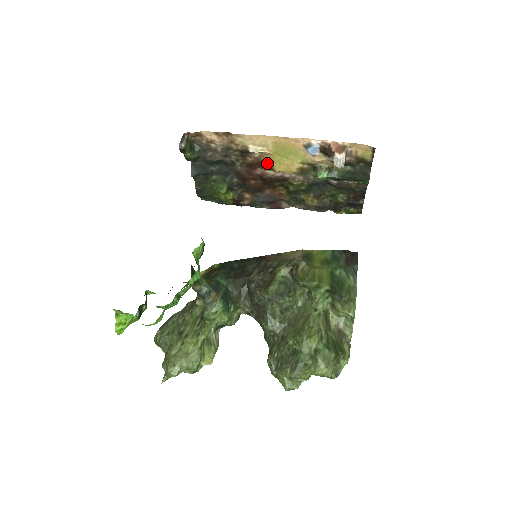
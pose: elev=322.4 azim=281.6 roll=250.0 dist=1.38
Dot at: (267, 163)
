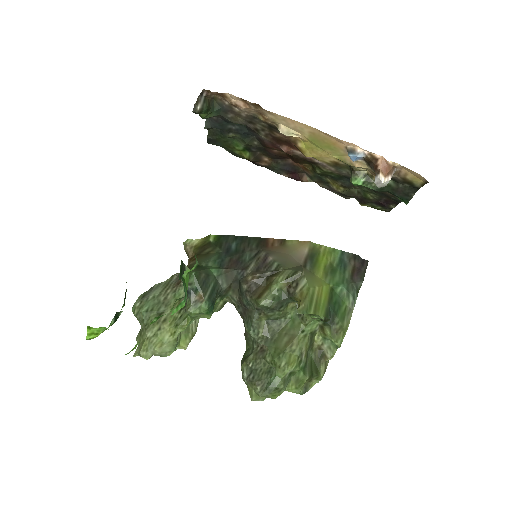
Dot at: (297, 145)
